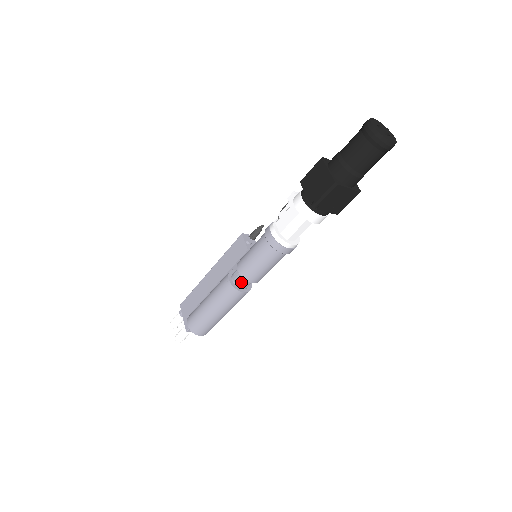
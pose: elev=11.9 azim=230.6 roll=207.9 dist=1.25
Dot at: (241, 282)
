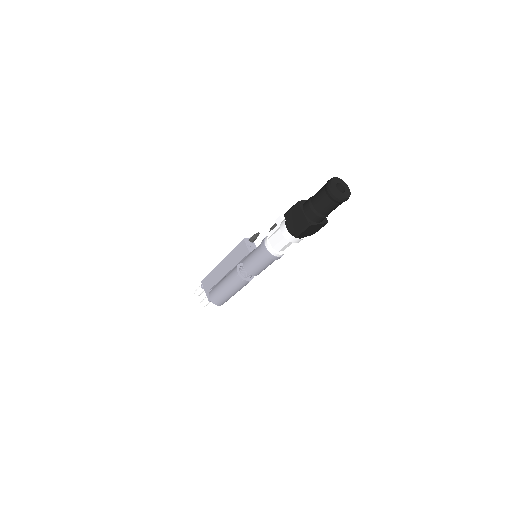
Dot at: (247, 275)
